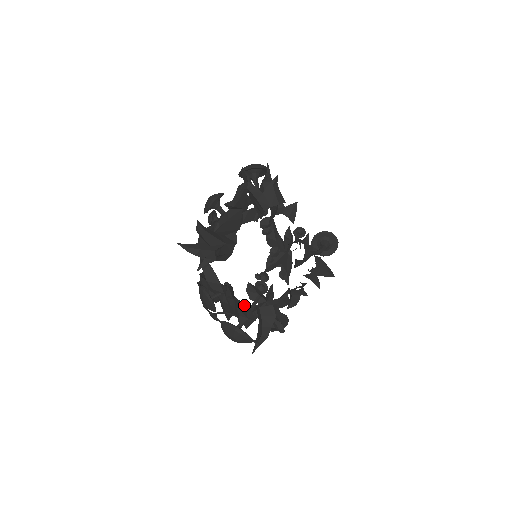
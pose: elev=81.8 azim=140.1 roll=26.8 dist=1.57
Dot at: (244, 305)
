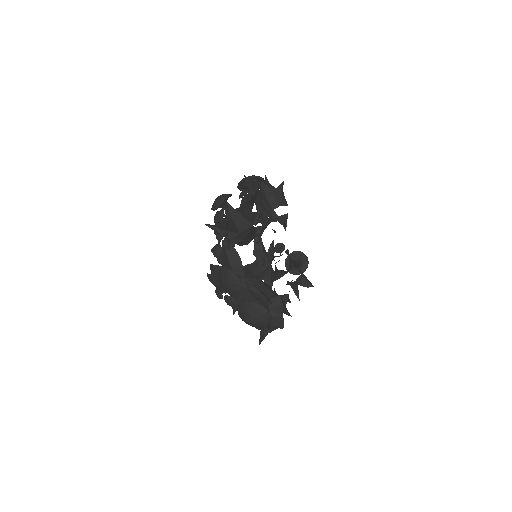
Dot at: (267, 285)
